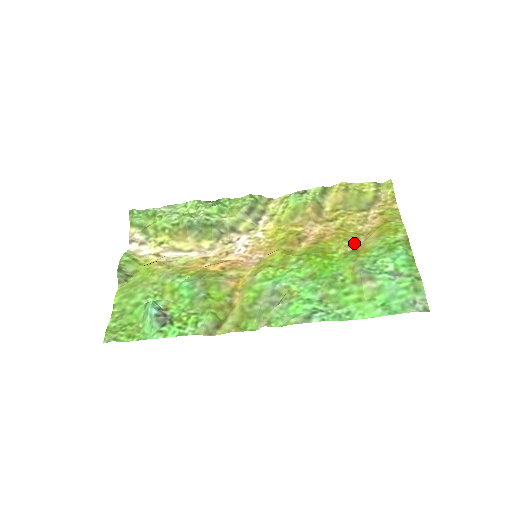
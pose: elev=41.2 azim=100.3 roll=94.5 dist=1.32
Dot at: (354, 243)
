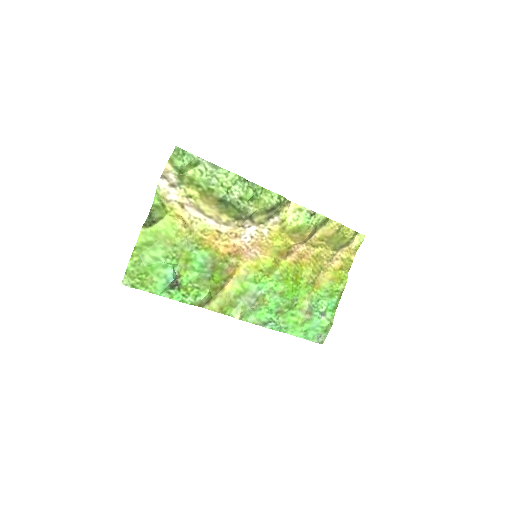
Dot at: (316, 276)
